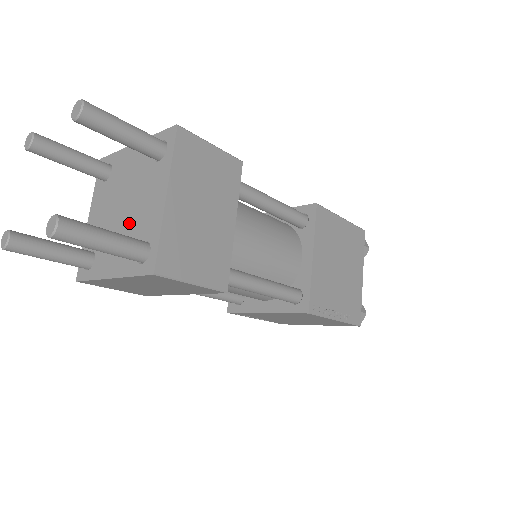
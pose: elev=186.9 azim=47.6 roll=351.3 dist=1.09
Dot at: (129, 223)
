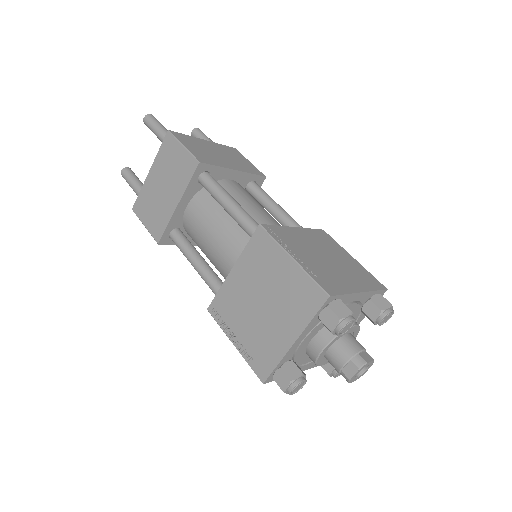
Dot at: occluded
